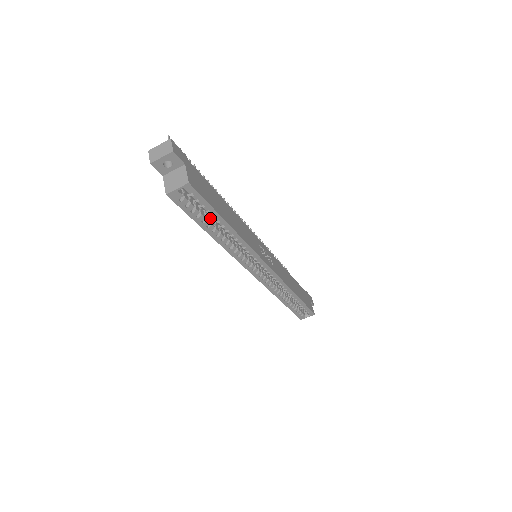
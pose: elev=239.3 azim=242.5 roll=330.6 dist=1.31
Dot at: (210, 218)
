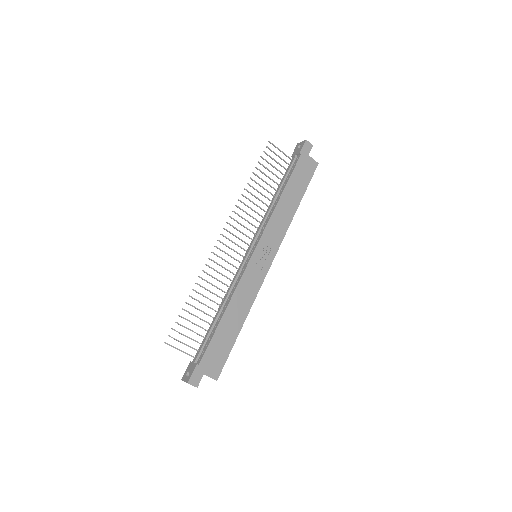
Dot at: occluded
